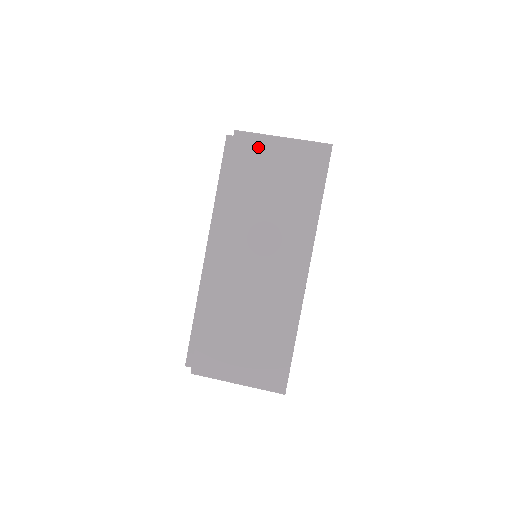
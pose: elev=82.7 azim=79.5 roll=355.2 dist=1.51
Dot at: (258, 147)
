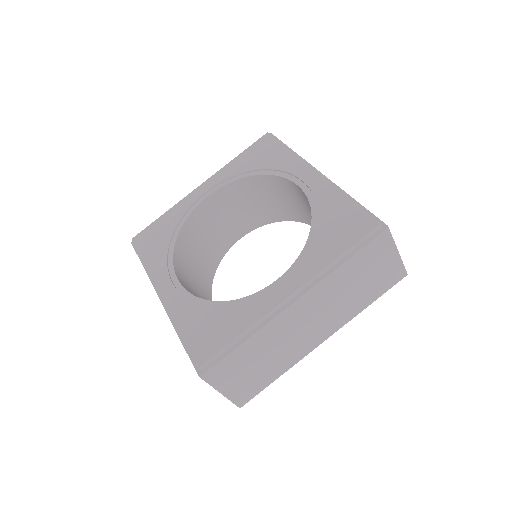
Dot at: (385, 249)
